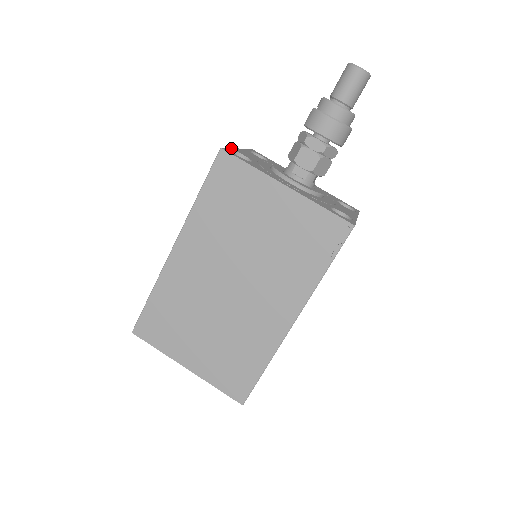
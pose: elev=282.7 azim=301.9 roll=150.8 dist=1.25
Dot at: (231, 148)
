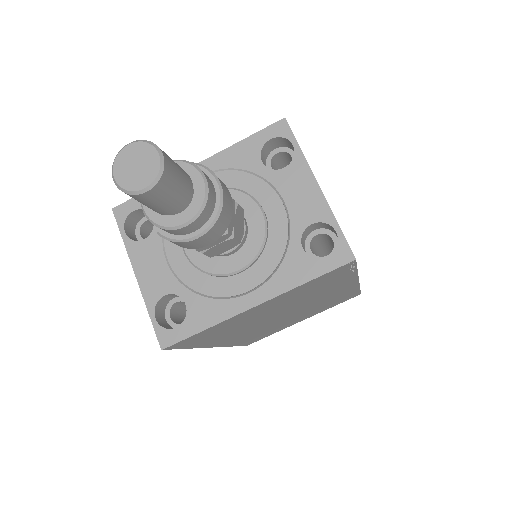
Dot at: (147, 309)
